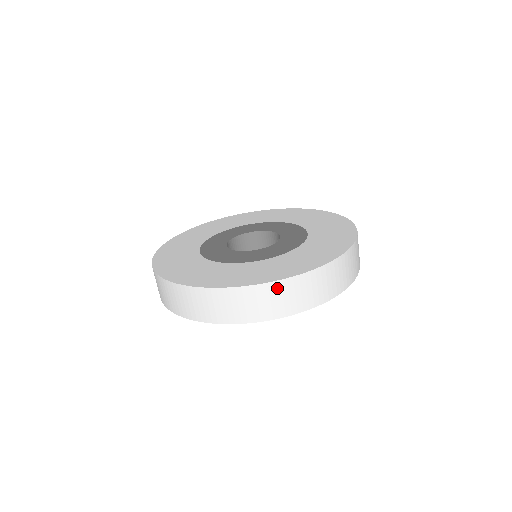
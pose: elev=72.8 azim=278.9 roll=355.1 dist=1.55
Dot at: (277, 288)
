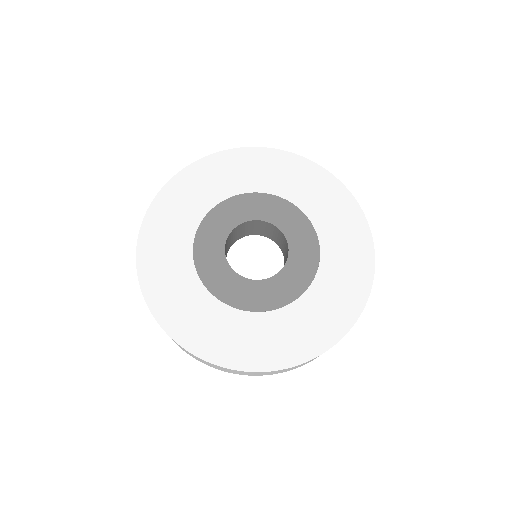
Dot at: (276, 371)
